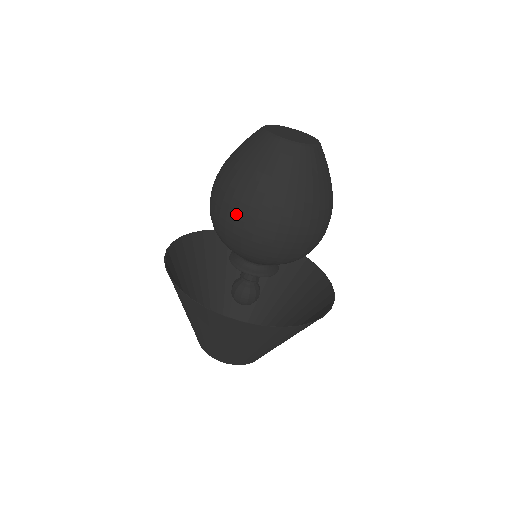
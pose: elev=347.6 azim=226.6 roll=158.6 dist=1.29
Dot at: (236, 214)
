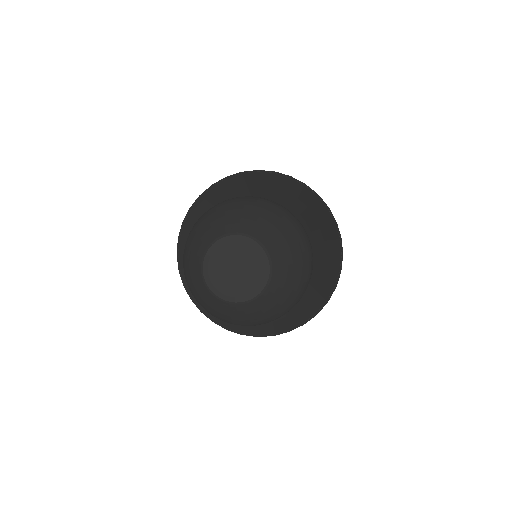
Dot at: occluded
